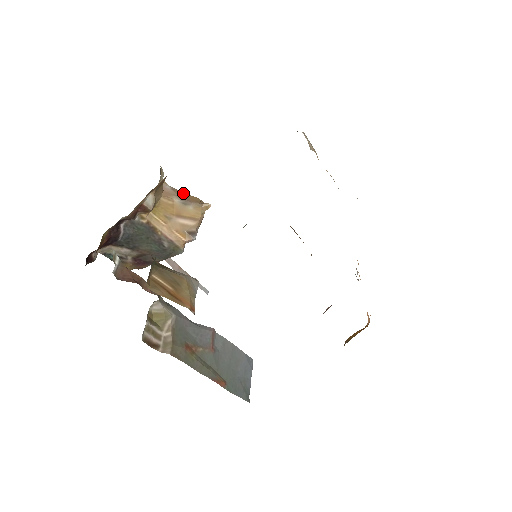
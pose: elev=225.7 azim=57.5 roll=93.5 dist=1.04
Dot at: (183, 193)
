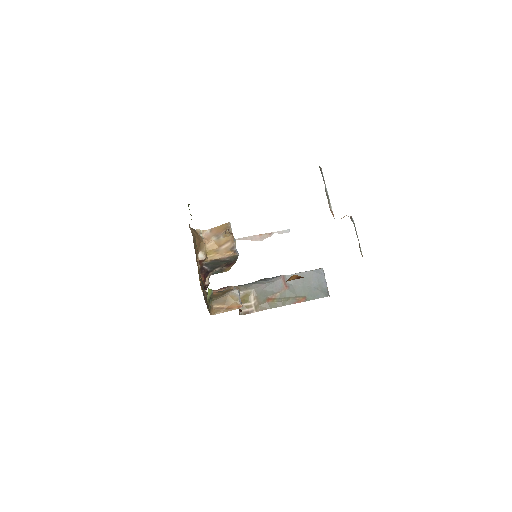
Dot at: (217, 228)
